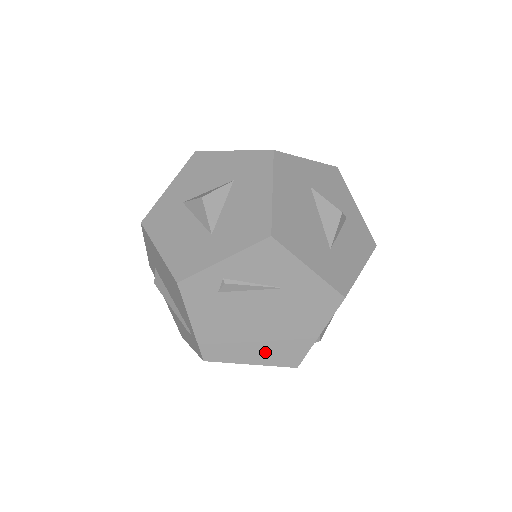
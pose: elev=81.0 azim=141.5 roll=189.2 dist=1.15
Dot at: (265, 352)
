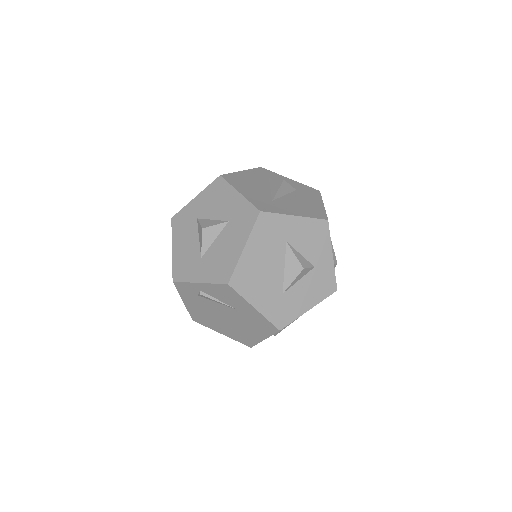
Dot at: (230, 332)
